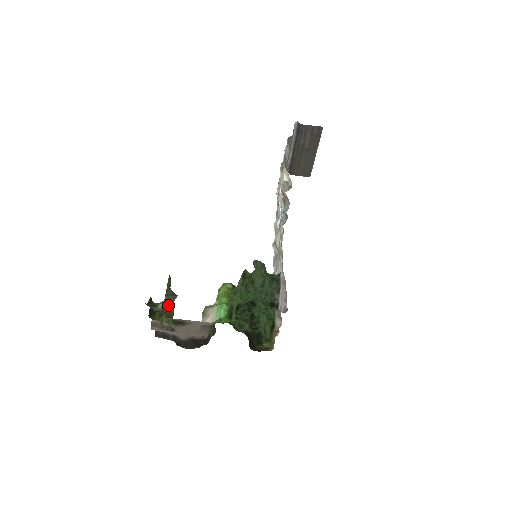
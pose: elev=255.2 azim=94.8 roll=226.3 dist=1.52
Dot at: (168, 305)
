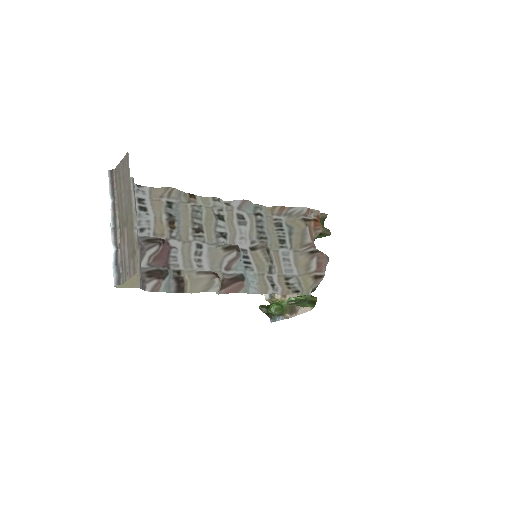
Dot at: (276, 311)
